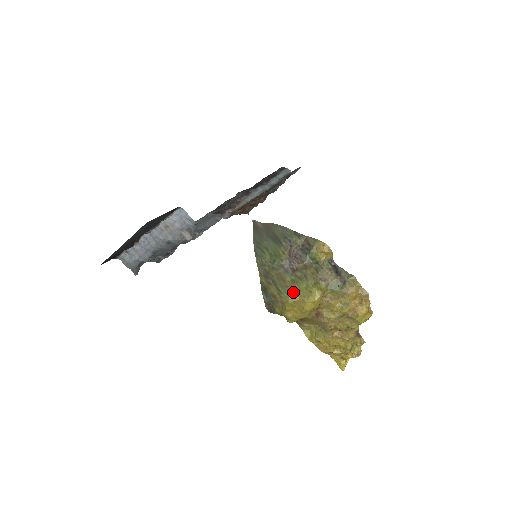
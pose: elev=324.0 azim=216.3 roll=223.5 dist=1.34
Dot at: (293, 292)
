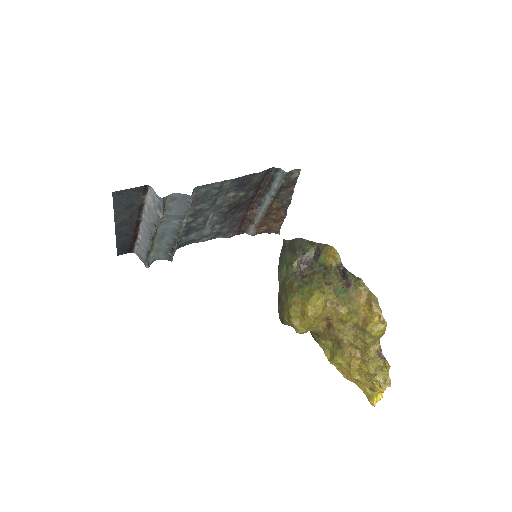
Dot at: (296, 296)
